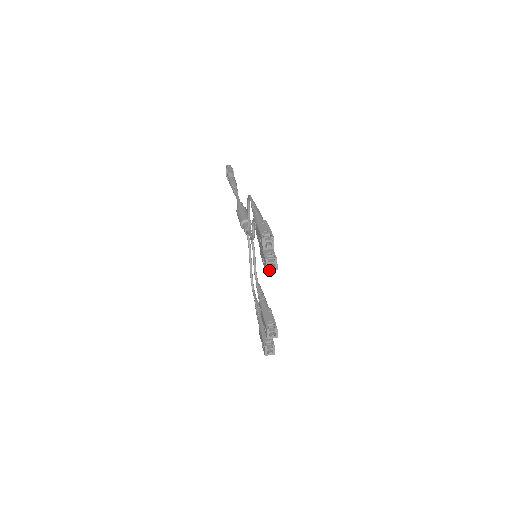
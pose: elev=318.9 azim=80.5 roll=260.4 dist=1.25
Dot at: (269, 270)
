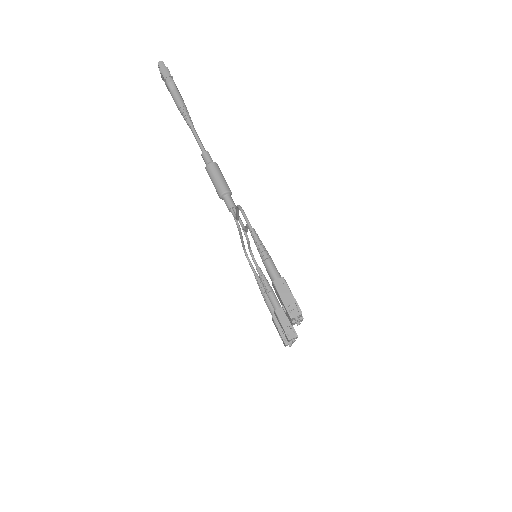
Dot at: occluded
